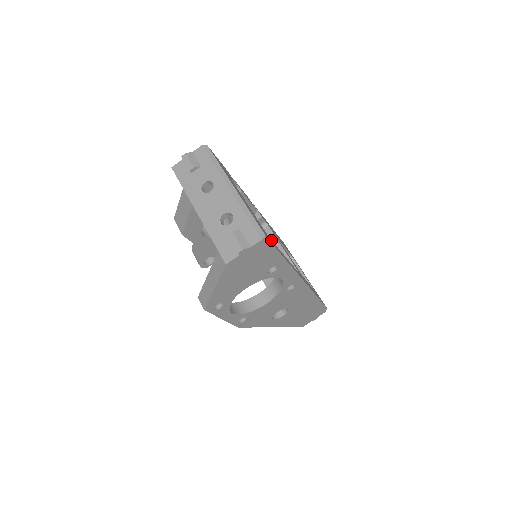
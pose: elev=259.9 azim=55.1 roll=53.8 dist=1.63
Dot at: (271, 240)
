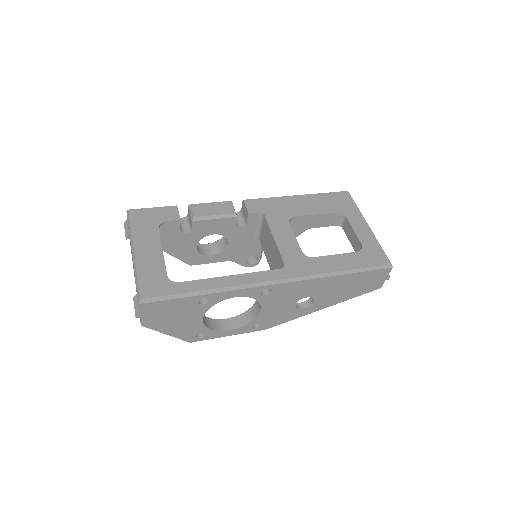
Dot at: (175, 284)
